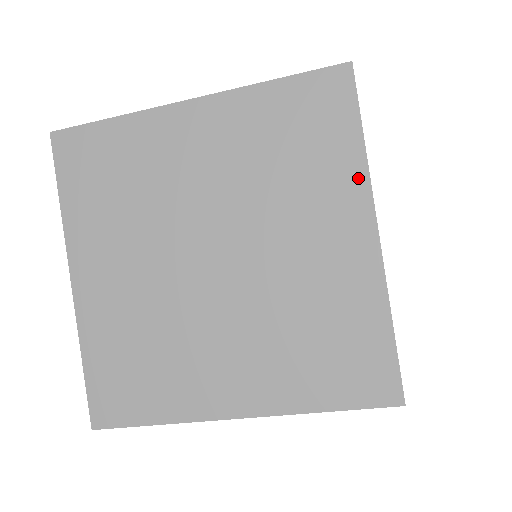
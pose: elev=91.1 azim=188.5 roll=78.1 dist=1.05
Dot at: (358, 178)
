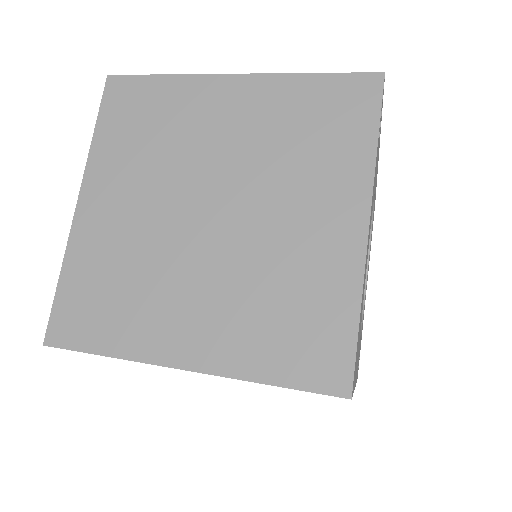
Dot at: (363, 171)
